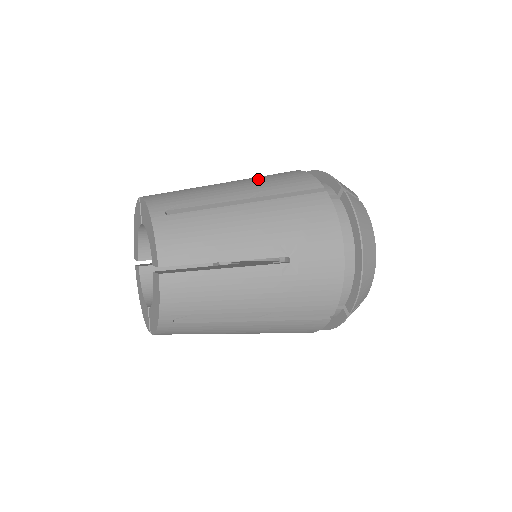
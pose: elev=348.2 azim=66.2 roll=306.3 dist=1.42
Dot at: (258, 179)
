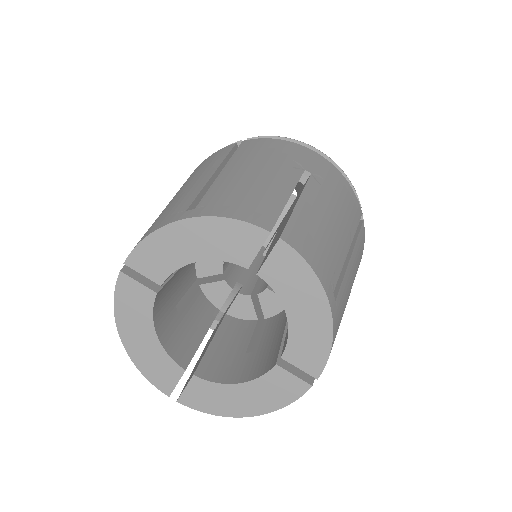
Dot at: occluded
